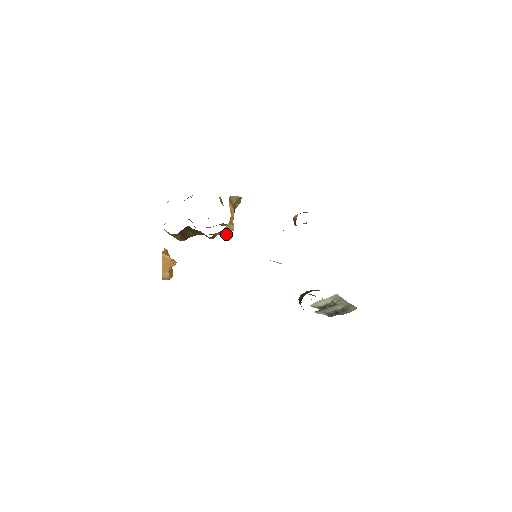
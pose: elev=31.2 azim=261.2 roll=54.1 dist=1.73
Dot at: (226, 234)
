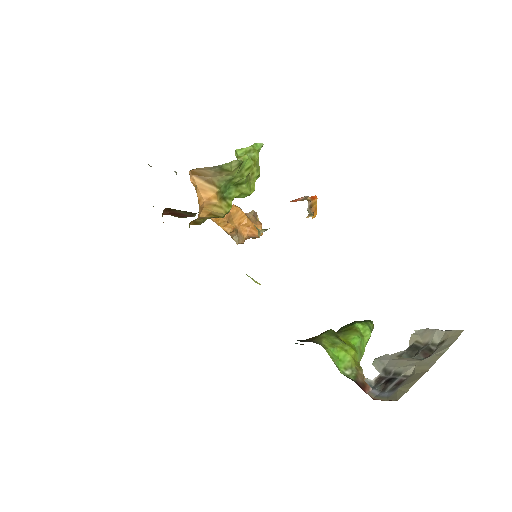
Dot at: (220, 217)
